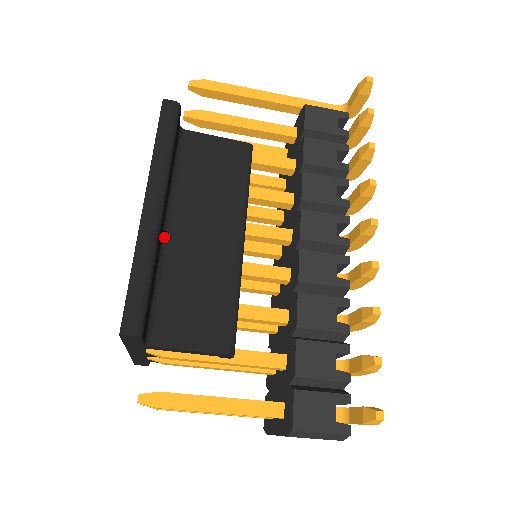
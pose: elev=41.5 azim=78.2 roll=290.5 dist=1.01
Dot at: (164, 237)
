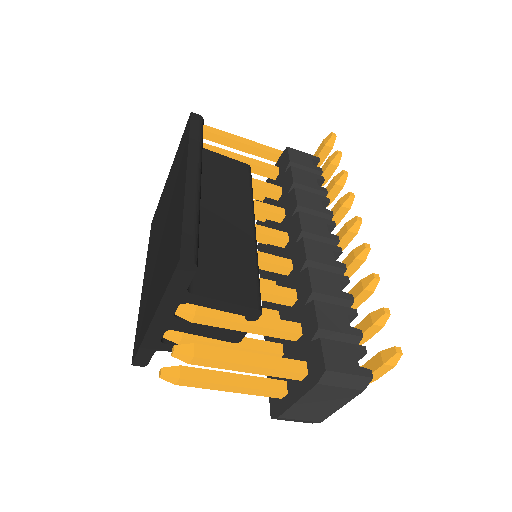
Dot at: occluded
